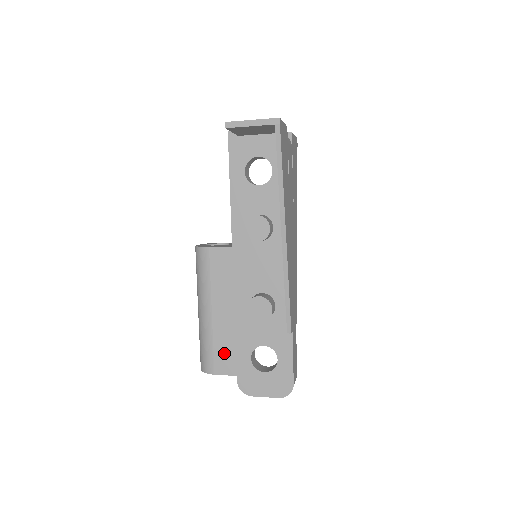
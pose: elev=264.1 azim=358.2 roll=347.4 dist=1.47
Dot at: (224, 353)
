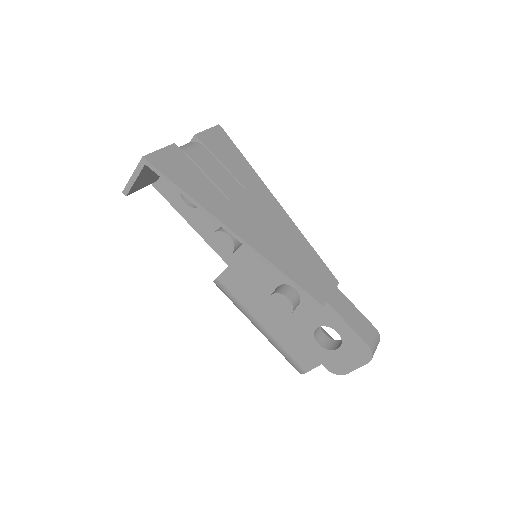
Dot at: (297, 352)
